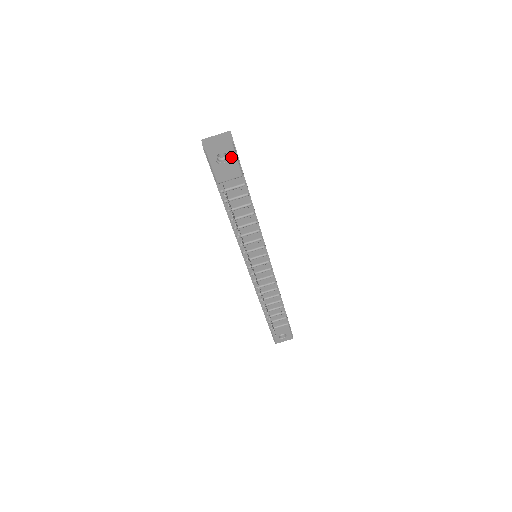
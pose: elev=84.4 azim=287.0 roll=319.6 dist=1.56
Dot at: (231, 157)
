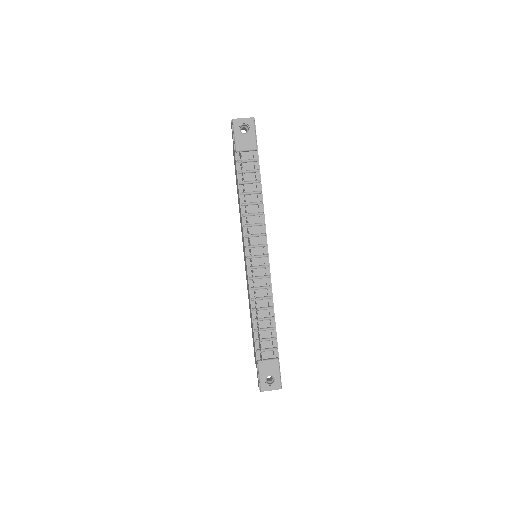
Dot at: (251, 130)
